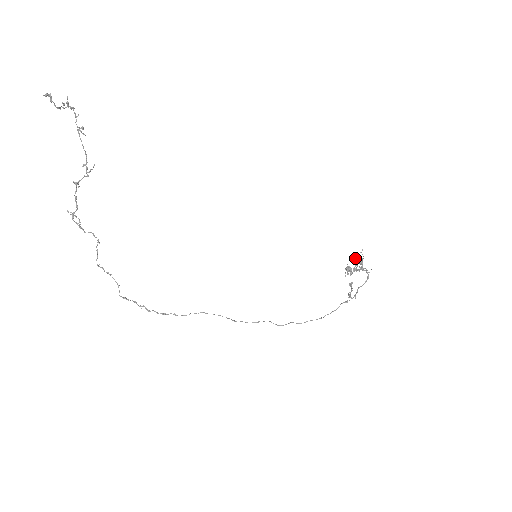
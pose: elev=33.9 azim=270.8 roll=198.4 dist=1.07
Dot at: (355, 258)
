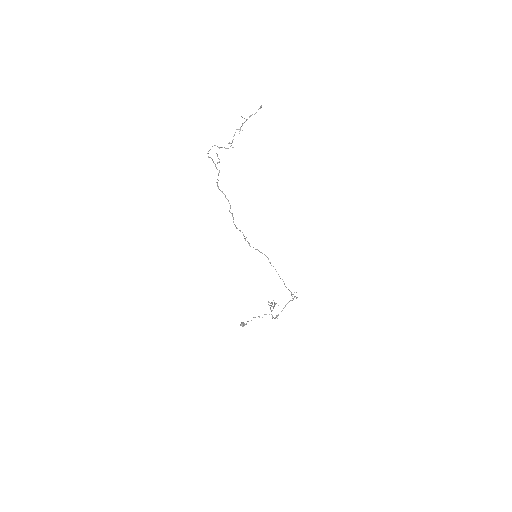
Dot at: (269, 302)
